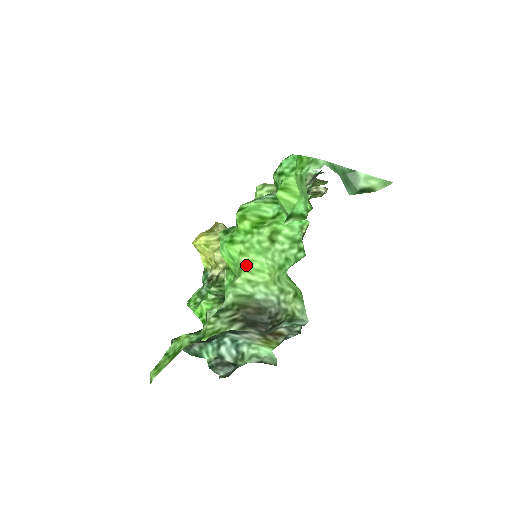
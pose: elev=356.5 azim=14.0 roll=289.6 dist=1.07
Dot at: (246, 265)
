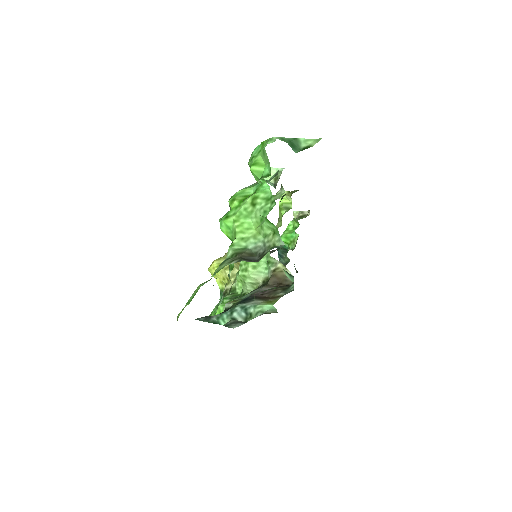
Dot at: (238, 228)
